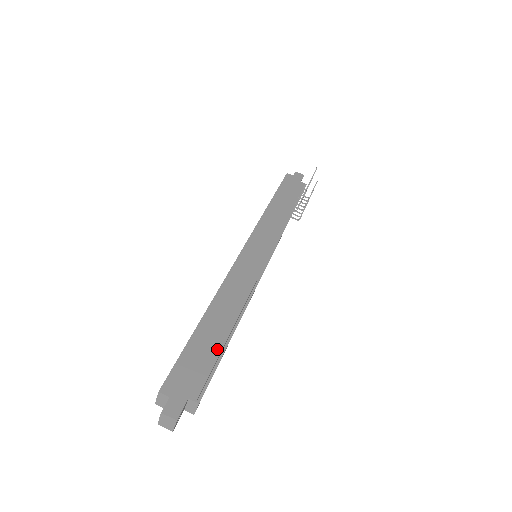
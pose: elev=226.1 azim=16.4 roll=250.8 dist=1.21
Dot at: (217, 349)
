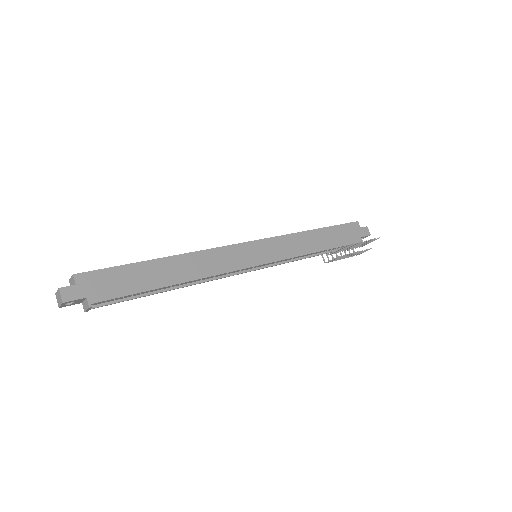
Dot at: (144, 287)
